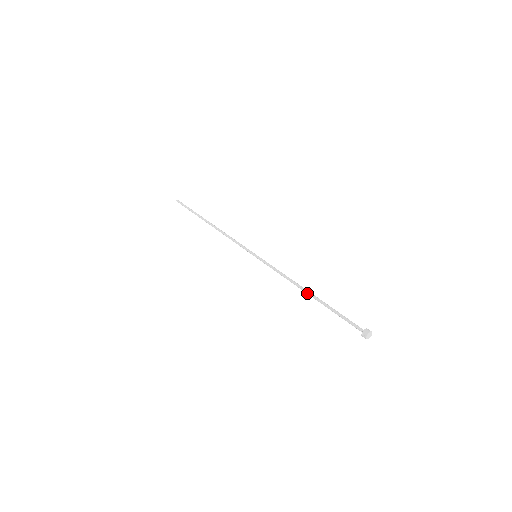
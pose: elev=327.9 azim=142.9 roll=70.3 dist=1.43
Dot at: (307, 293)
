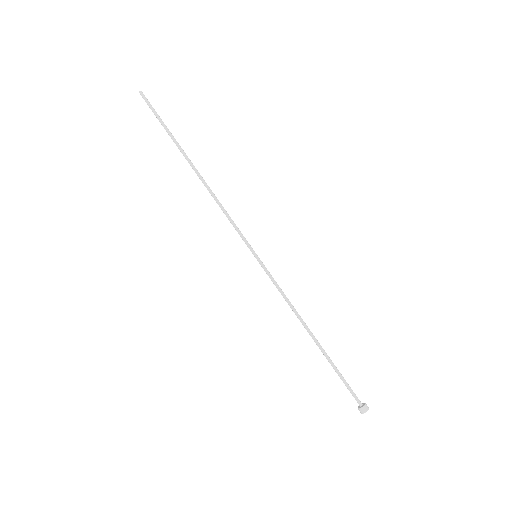
Dot at: occluded
